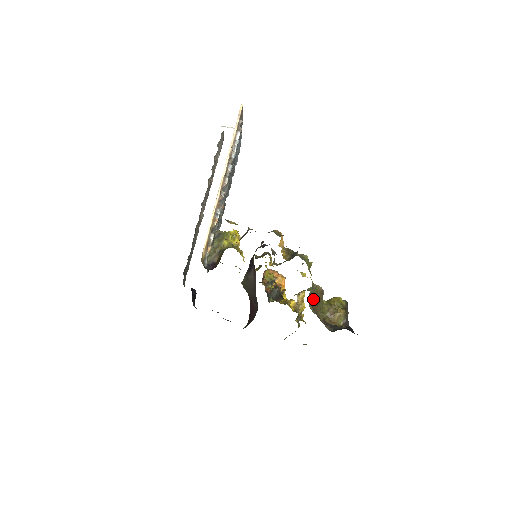
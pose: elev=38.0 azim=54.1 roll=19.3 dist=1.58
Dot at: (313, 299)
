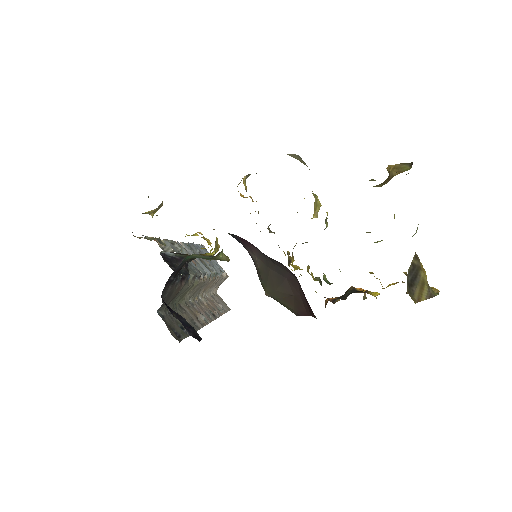
Dot at: occluded
